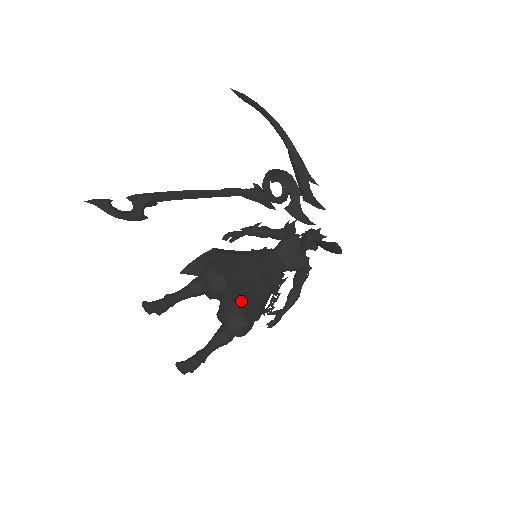
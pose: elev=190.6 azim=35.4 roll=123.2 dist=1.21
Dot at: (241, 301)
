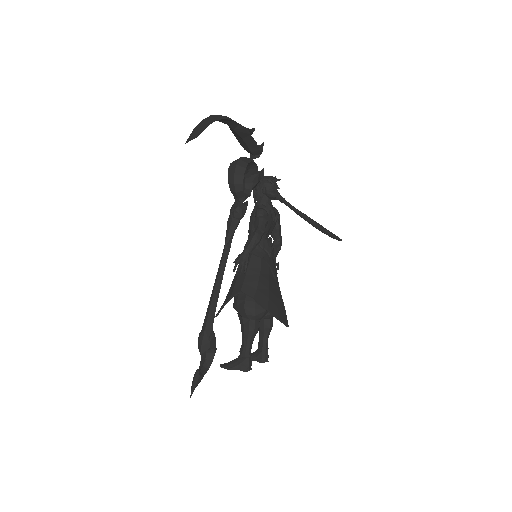
Dot at: (286, 315)
